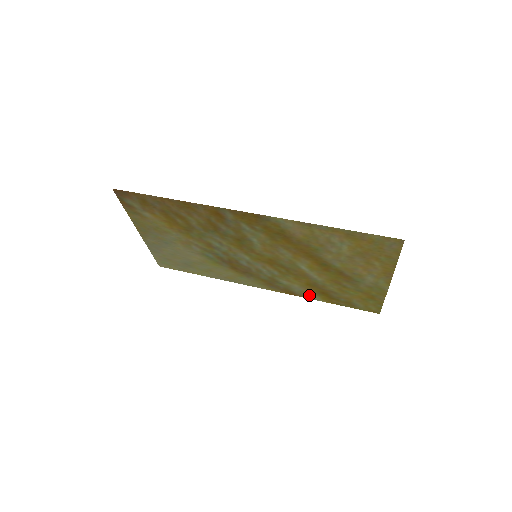
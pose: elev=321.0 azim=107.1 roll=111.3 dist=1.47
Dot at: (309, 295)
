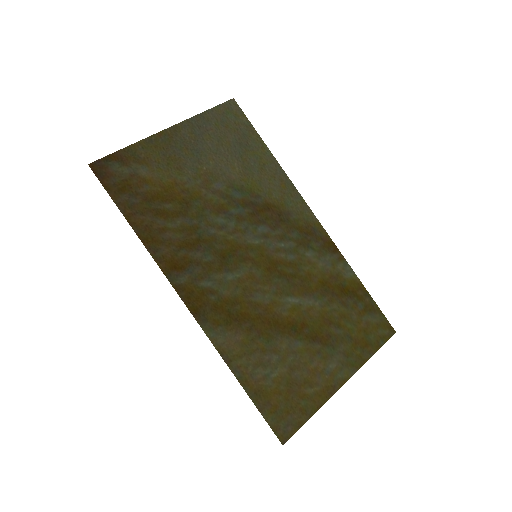
Dot at: (342, 268)
